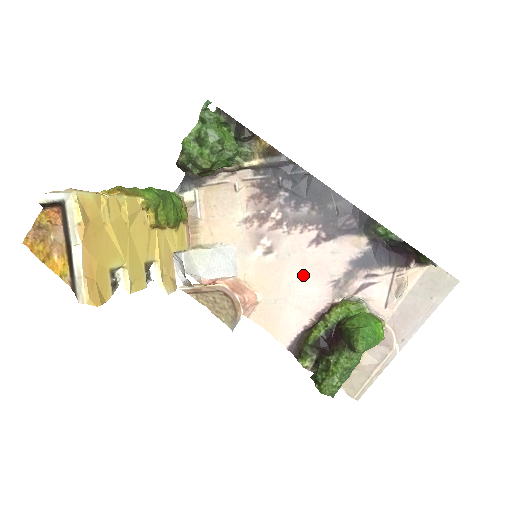
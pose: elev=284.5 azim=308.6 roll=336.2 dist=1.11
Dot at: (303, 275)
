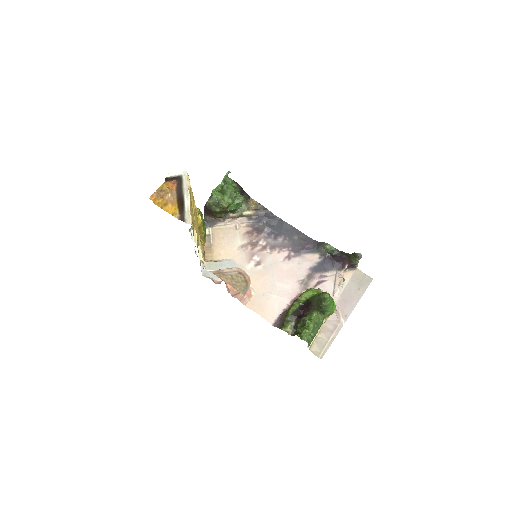
Dot at: (281, 277)
